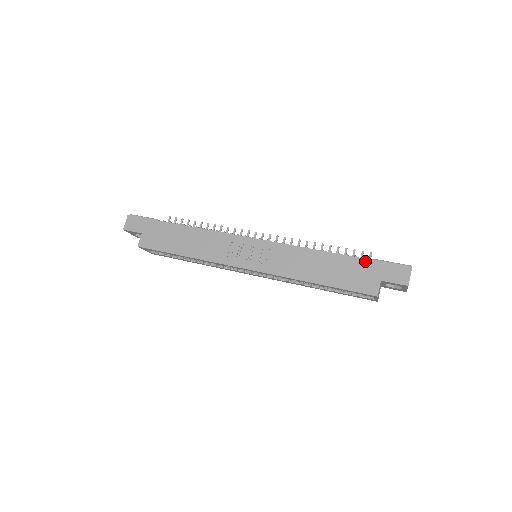
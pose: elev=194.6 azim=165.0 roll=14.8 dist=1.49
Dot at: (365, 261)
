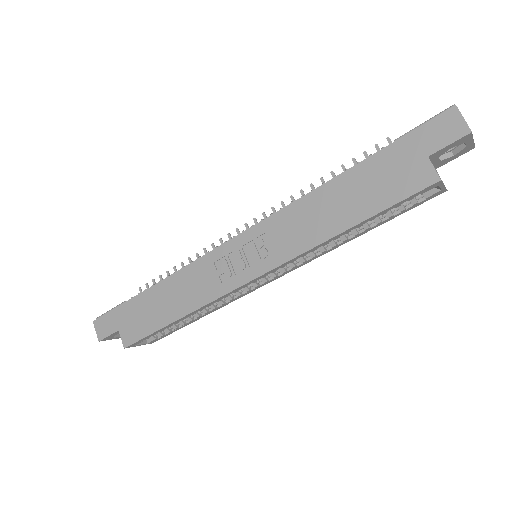
Dot at: (386, 151)
